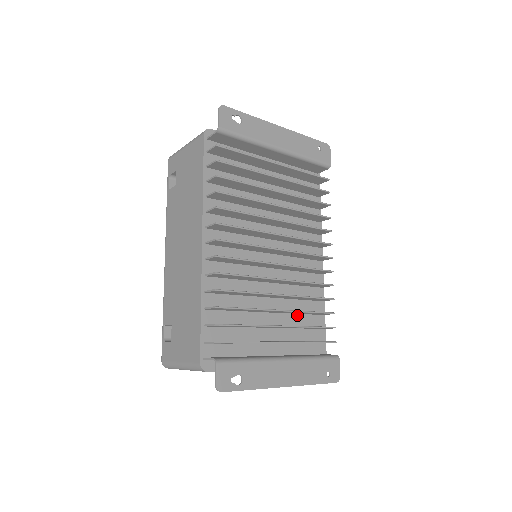
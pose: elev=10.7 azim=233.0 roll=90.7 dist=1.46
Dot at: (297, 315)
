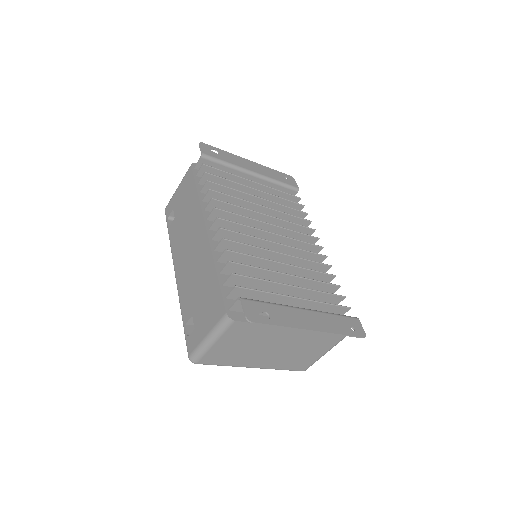
Dot at: occluded
